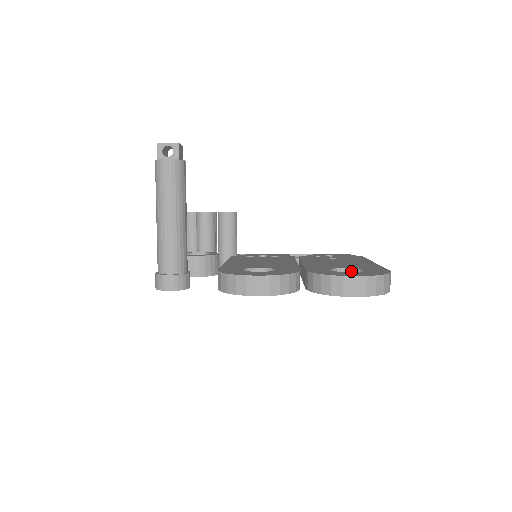
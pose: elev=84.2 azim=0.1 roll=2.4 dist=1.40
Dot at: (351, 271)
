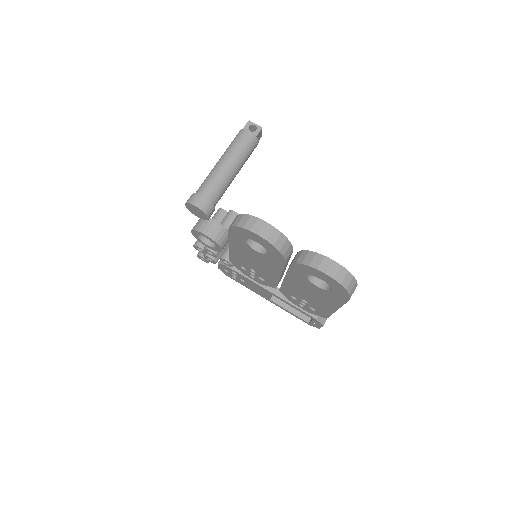
Dot at: occluded
